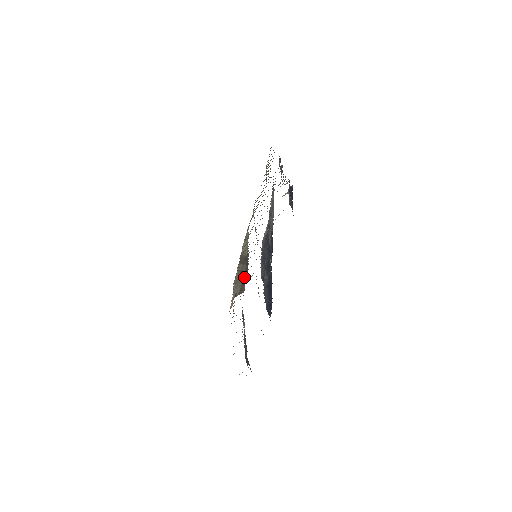
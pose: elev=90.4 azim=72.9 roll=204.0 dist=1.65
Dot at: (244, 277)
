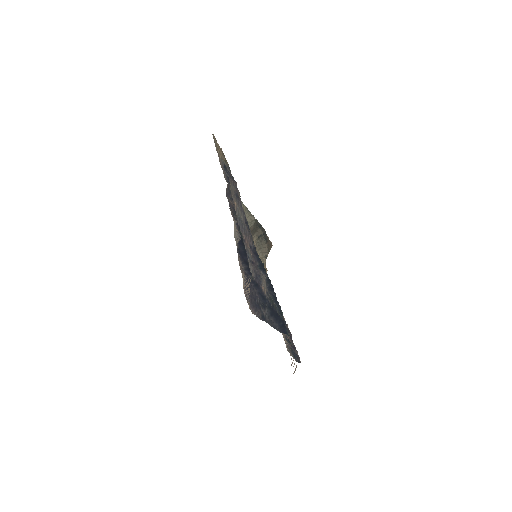
Dot at: occluded
